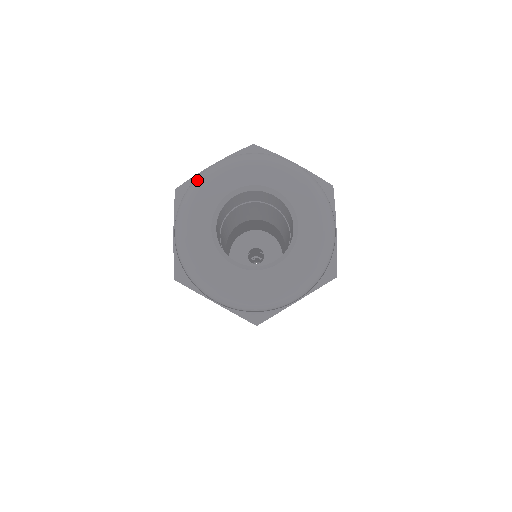
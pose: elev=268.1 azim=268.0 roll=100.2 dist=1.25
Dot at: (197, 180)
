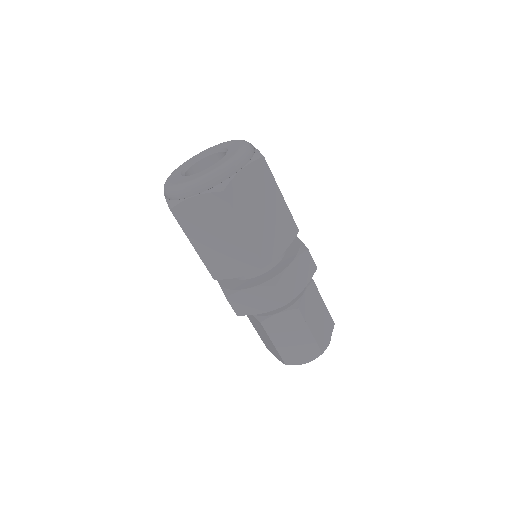
Dot at: occluded
